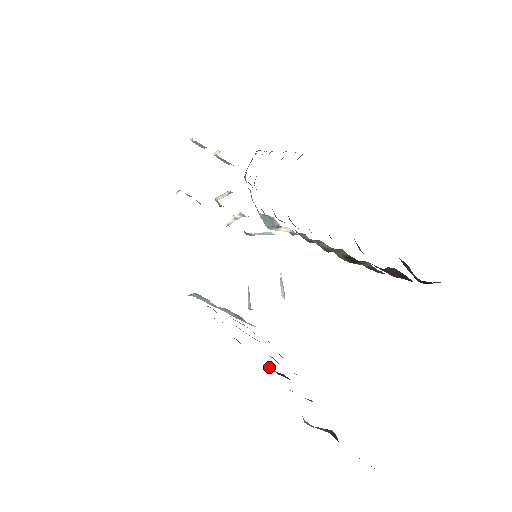
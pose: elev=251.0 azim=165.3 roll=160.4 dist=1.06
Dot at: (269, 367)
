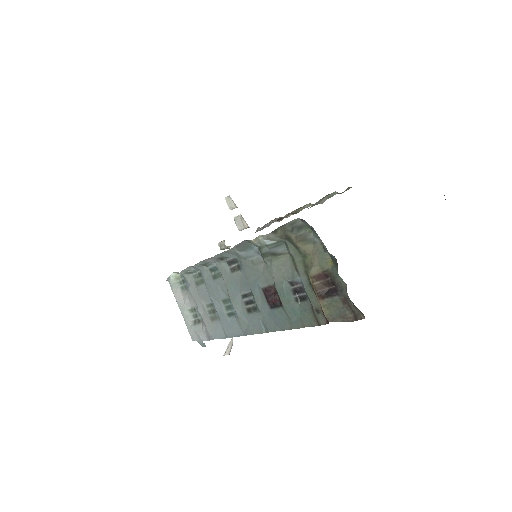
Dot at: (261, 284)
